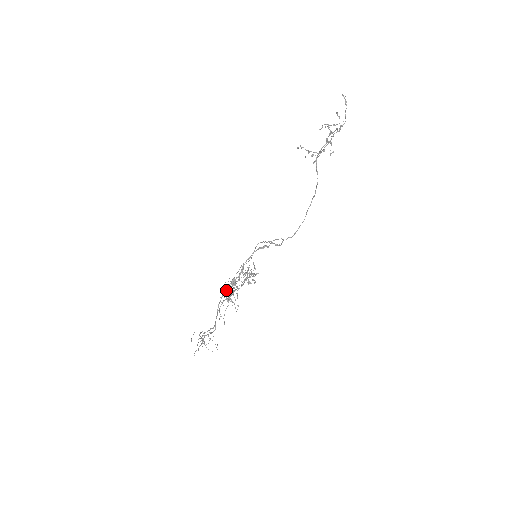
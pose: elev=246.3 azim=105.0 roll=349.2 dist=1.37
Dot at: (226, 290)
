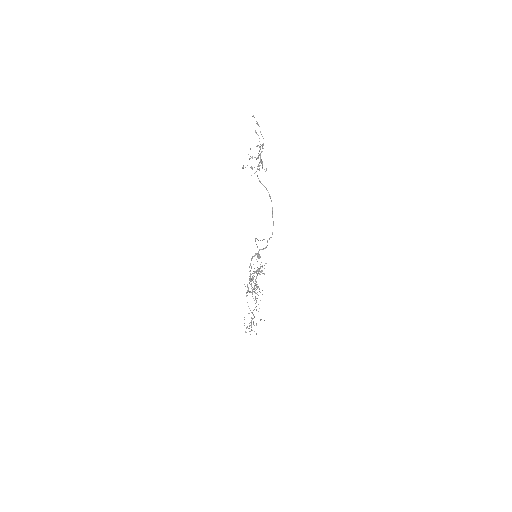
Dot at: (247, 291)
